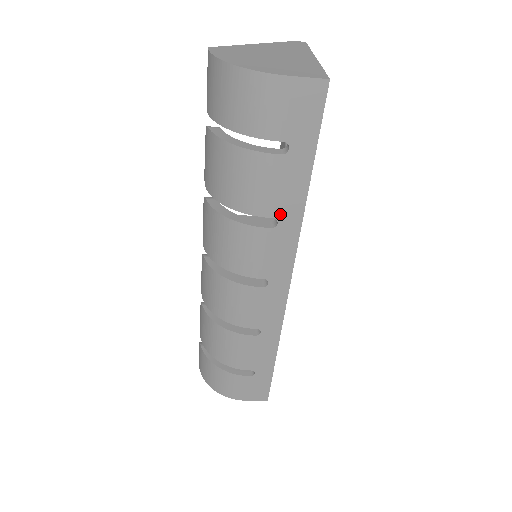
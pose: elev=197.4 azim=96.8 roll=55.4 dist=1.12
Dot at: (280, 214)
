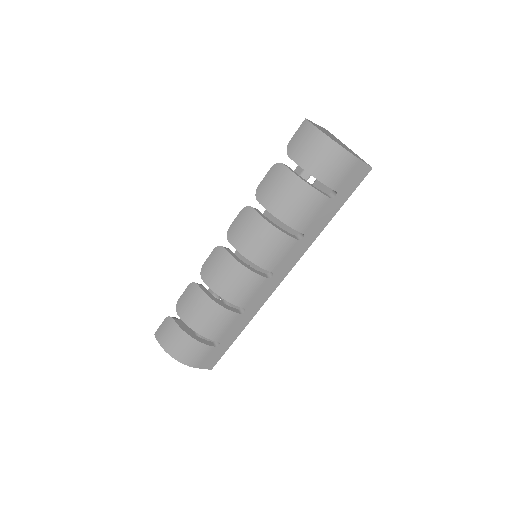
Dot at: (308, 232)
